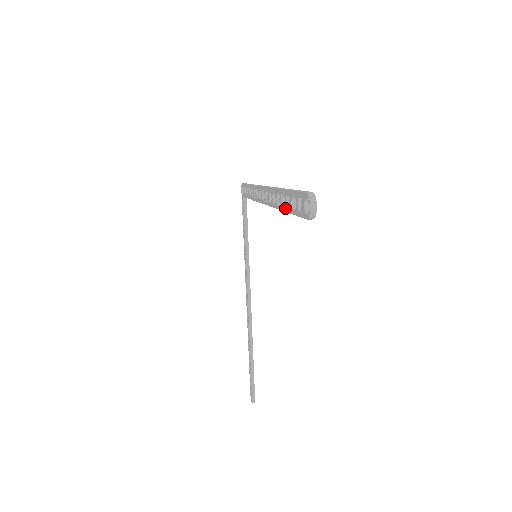
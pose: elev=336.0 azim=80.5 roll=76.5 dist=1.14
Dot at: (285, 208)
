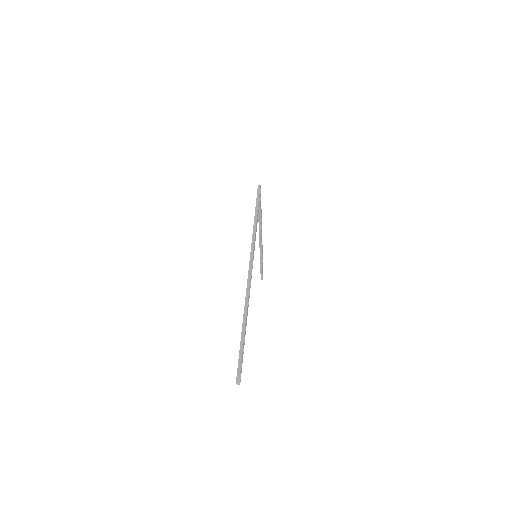
Dot at: occluded
